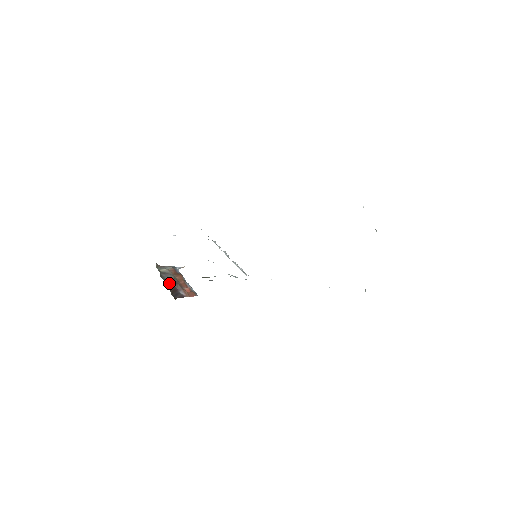
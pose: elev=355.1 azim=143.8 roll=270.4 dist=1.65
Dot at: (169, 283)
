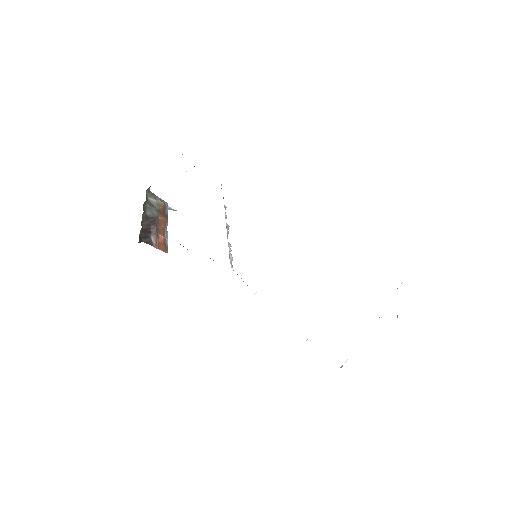
Dot at: (147, 218)
